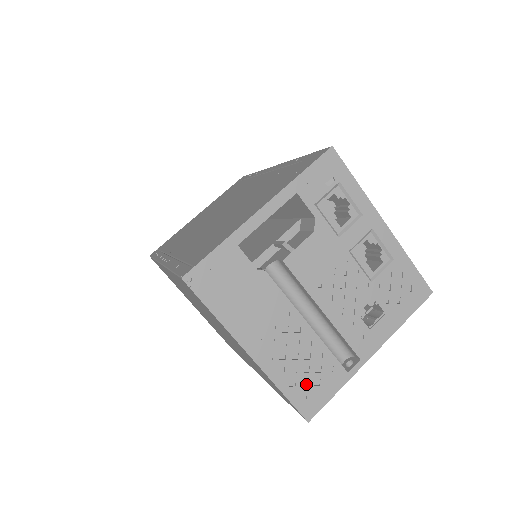
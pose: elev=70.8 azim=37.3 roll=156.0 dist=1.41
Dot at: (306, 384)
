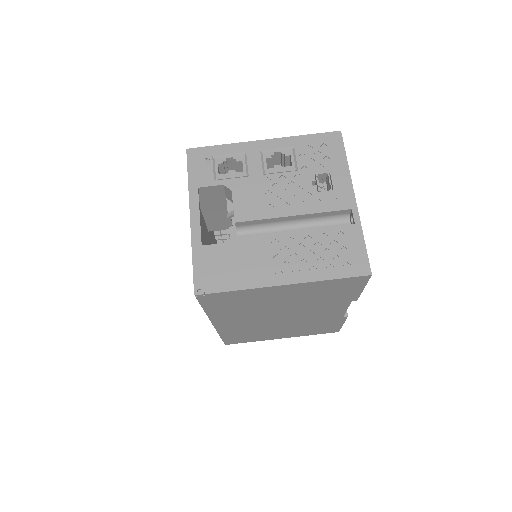
Dot at: (339, 259)
